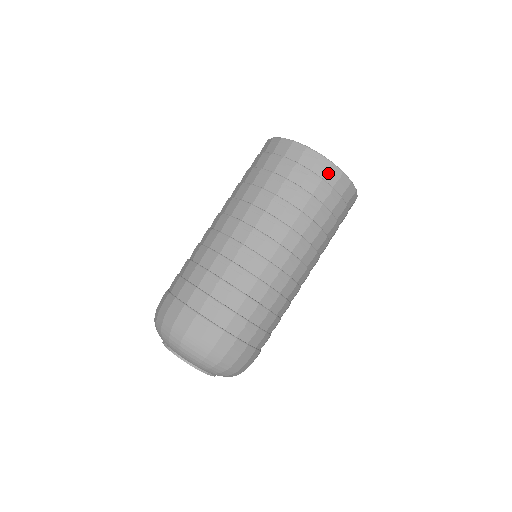
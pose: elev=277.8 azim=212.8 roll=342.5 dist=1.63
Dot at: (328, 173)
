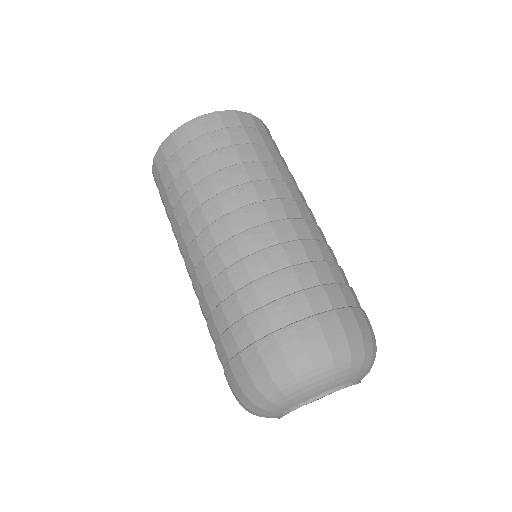
Dot at: (271, 137)
